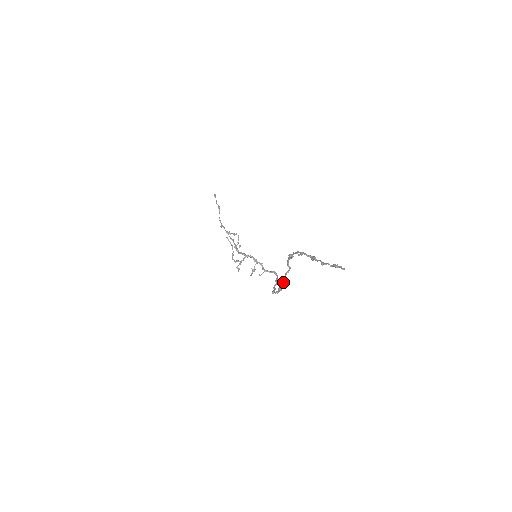
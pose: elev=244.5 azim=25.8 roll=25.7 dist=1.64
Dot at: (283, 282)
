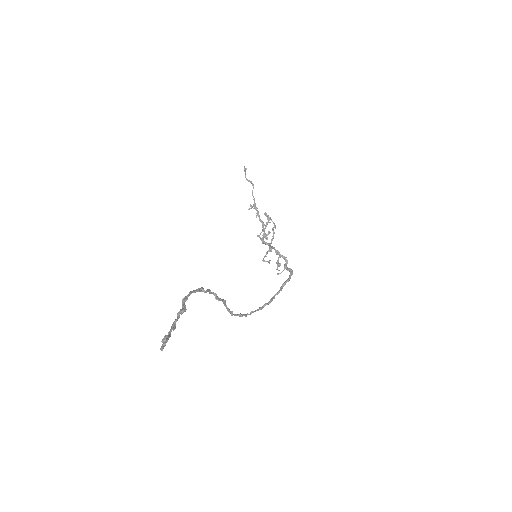
Dot at: (229, 311)
